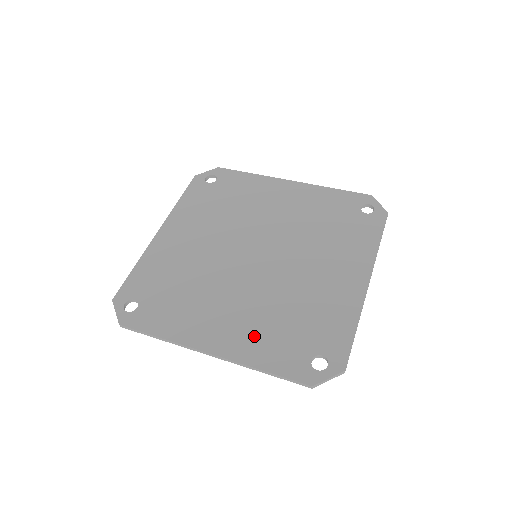
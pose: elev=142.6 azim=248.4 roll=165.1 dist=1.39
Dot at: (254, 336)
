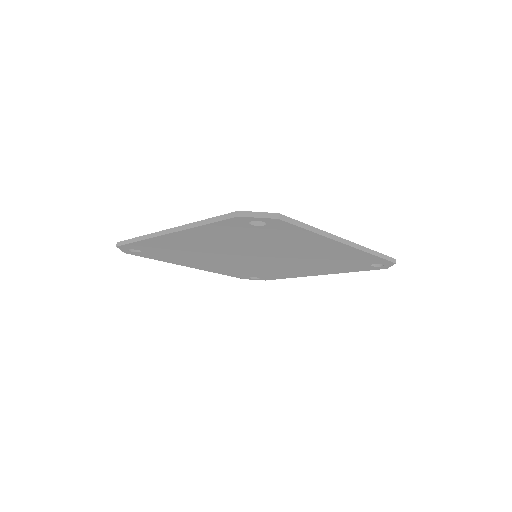
Dot at: occluded
